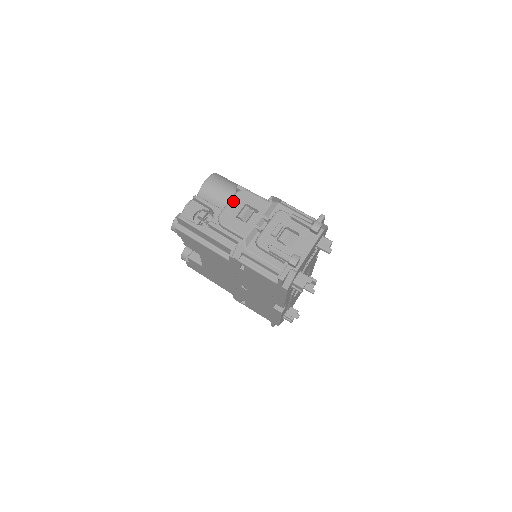
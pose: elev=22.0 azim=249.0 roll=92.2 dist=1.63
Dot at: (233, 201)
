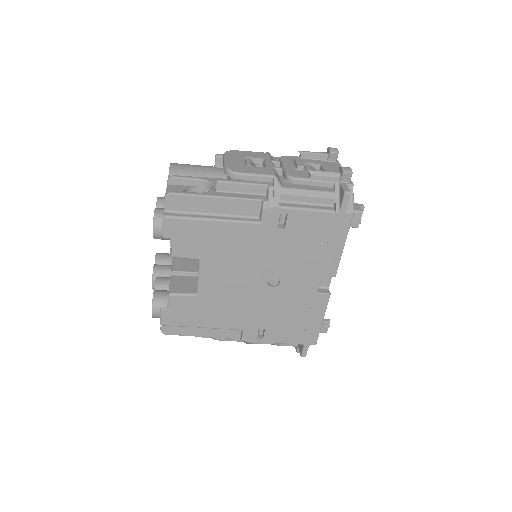
Dot at: (229, 157)
